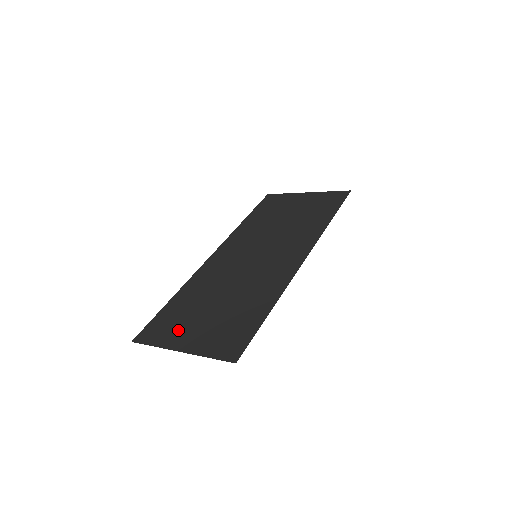
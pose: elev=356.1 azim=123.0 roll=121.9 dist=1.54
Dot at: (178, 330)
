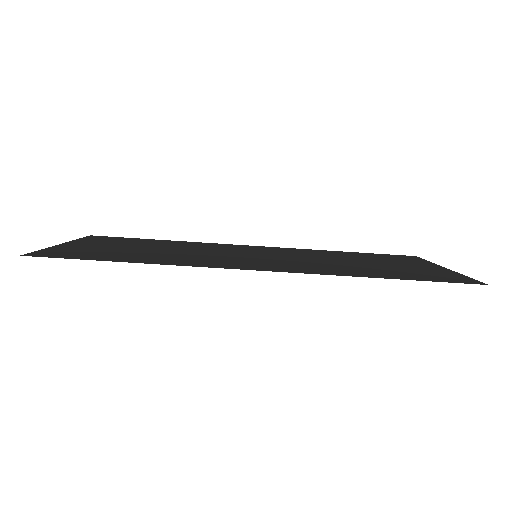
Dot at: (102, 242)
